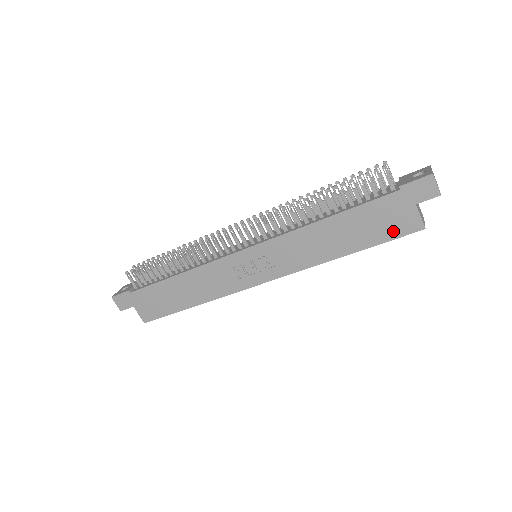
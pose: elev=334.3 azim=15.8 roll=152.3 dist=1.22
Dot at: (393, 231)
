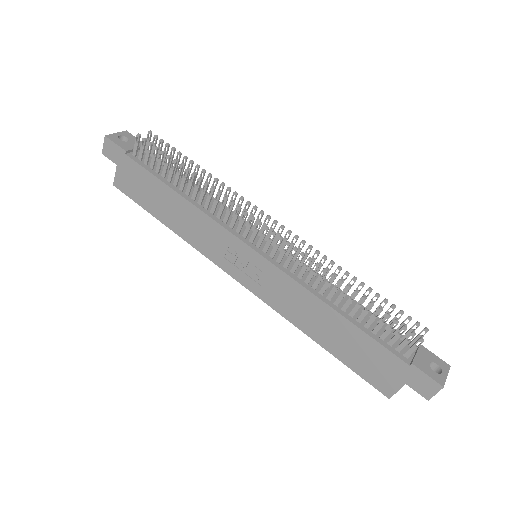
Dot at: (368, 374)
